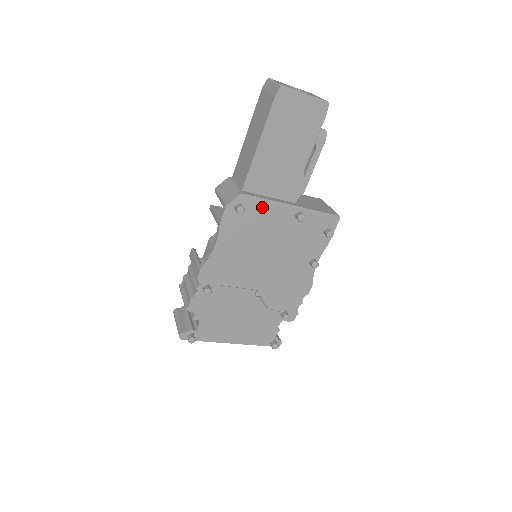
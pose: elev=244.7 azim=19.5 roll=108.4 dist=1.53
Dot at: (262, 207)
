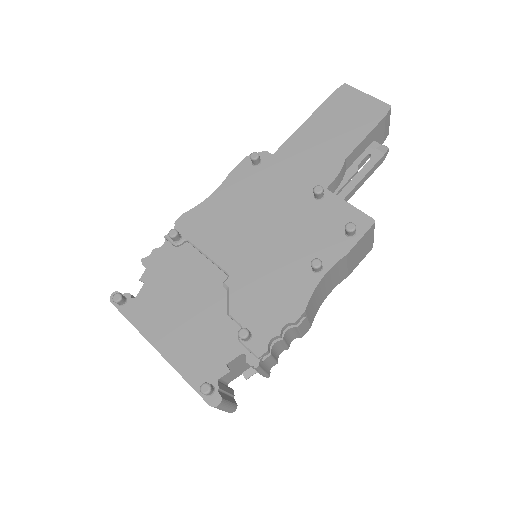
Dot at: (281, 172)
